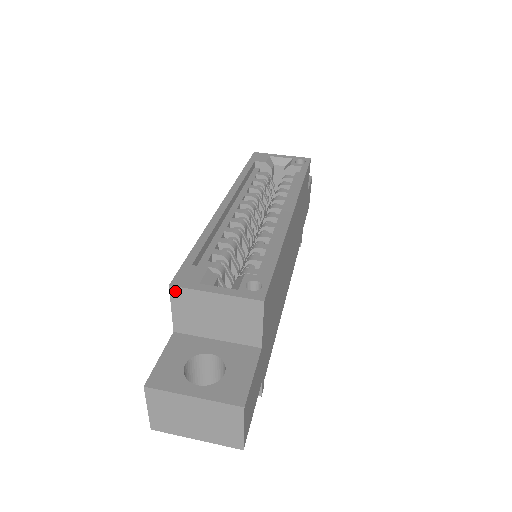
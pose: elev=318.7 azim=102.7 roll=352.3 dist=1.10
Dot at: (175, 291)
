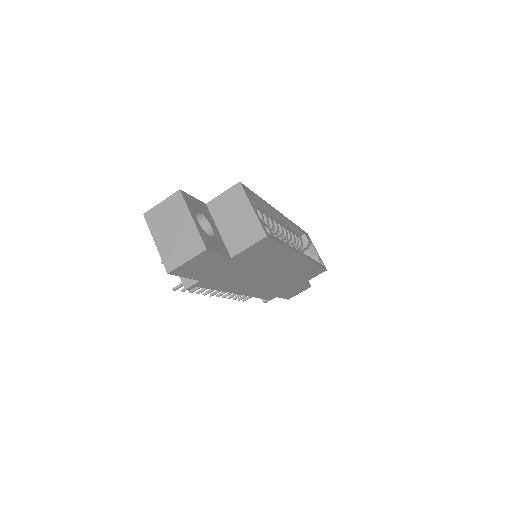
Dot at: (238, 187)
